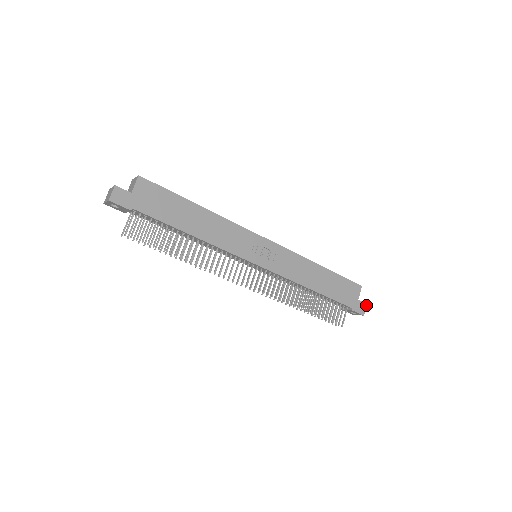
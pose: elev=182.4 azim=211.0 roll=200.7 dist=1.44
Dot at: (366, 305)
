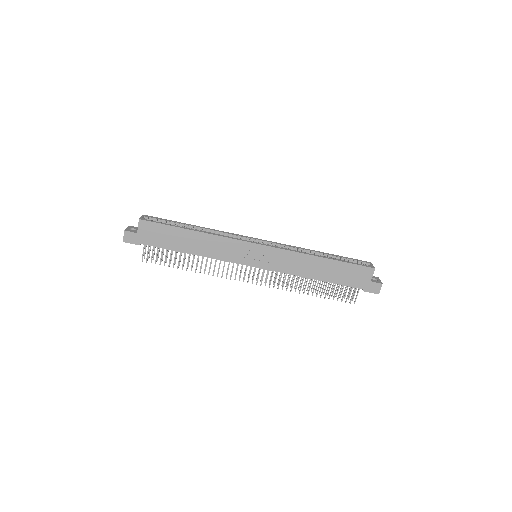
Dot at: (381, 285)
